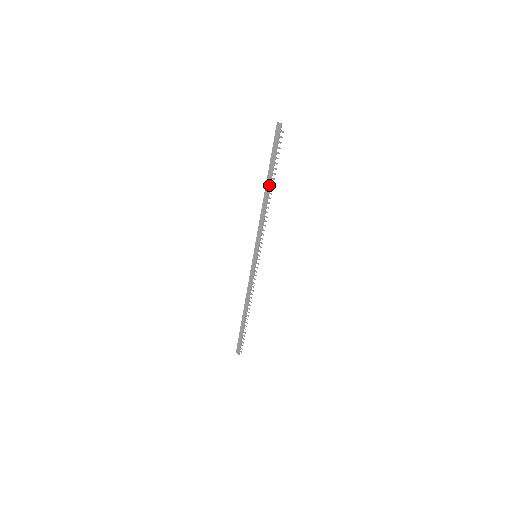
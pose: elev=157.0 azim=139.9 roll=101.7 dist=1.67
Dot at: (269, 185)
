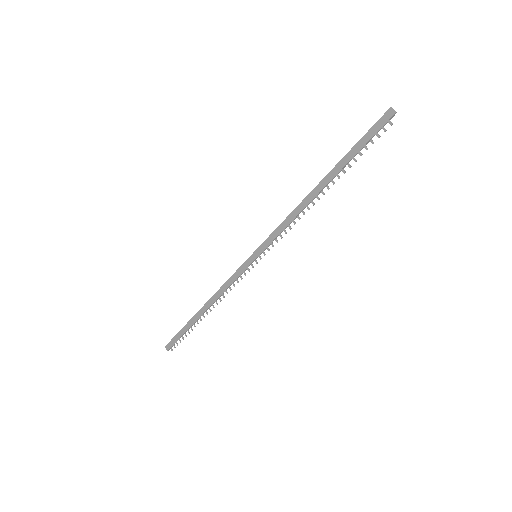
Dot at: (328, 181)
